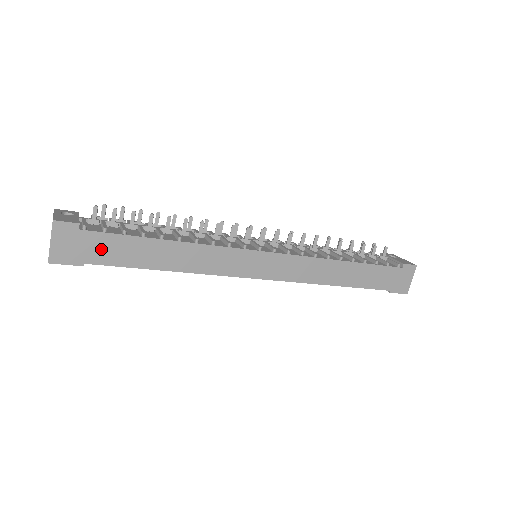
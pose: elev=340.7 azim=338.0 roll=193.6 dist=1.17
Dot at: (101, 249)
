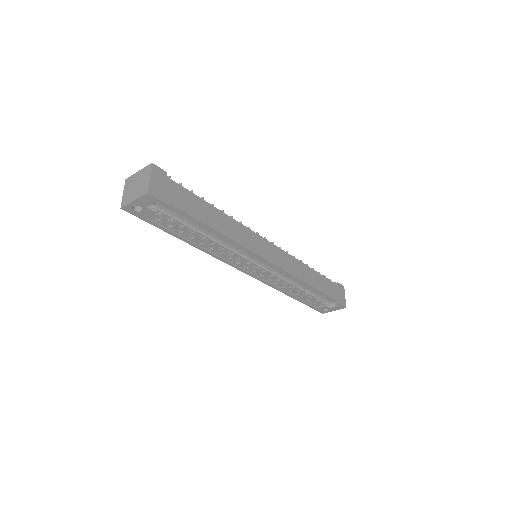
Dot at: (180, 197)
